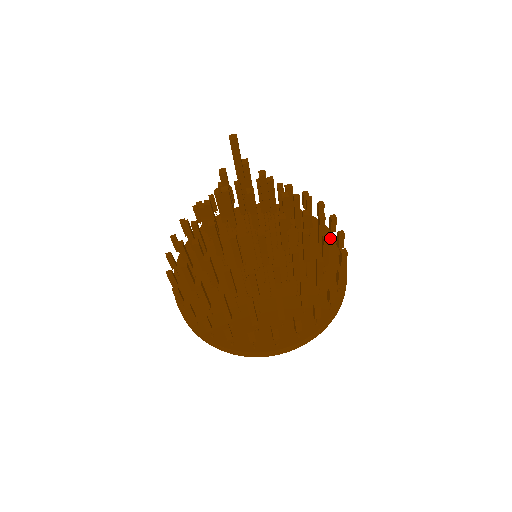
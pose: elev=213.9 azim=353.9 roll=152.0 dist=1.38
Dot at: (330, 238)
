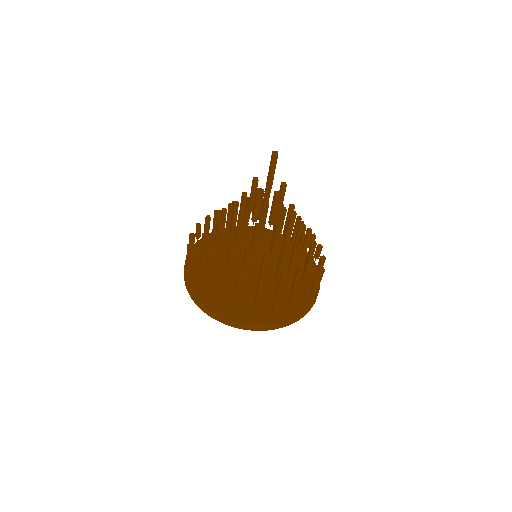
Dot at: (306, 254)
